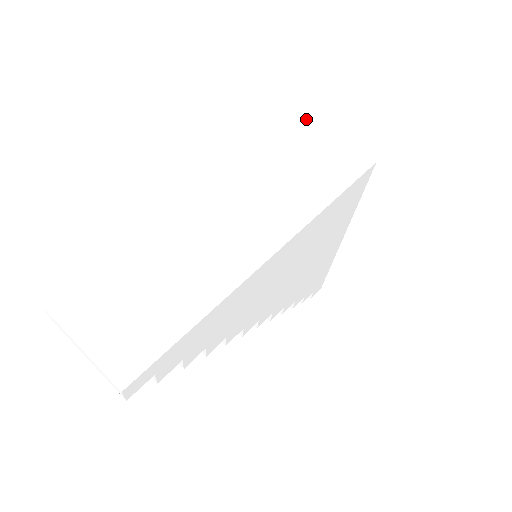
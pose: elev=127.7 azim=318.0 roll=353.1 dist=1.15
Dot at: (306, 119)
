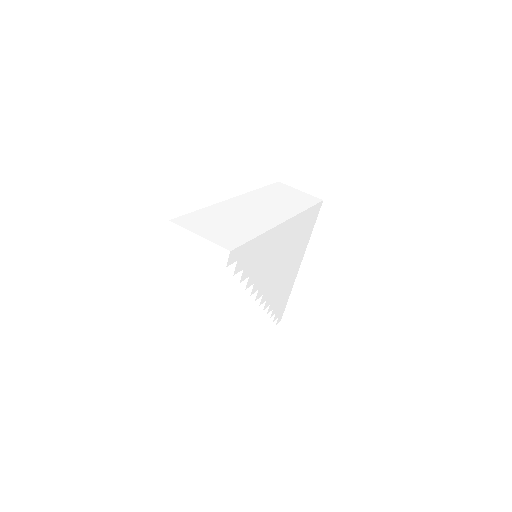
Dot at: (278, 182)
